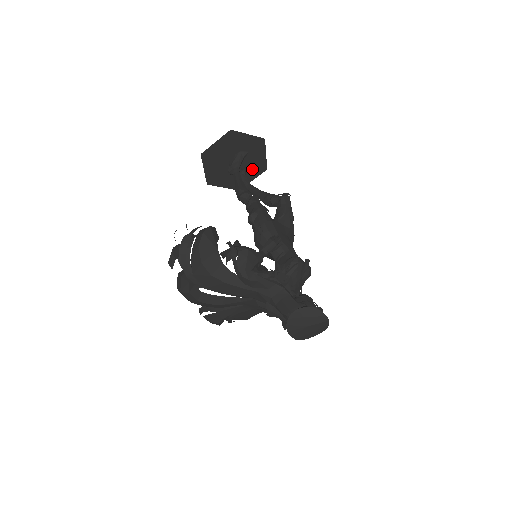
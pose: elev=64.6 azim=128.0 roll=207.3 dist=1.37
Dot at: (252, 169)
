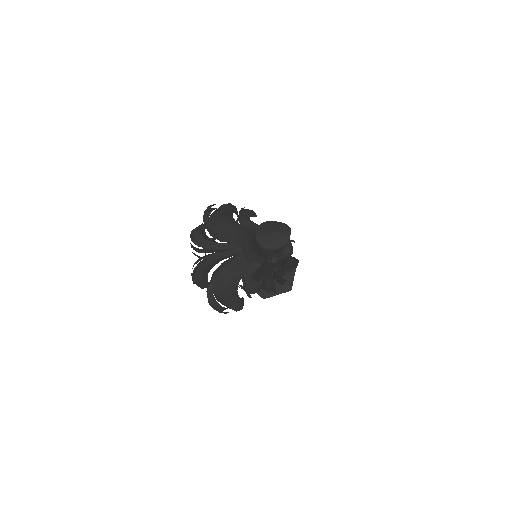
Dot at: (280, 284)
